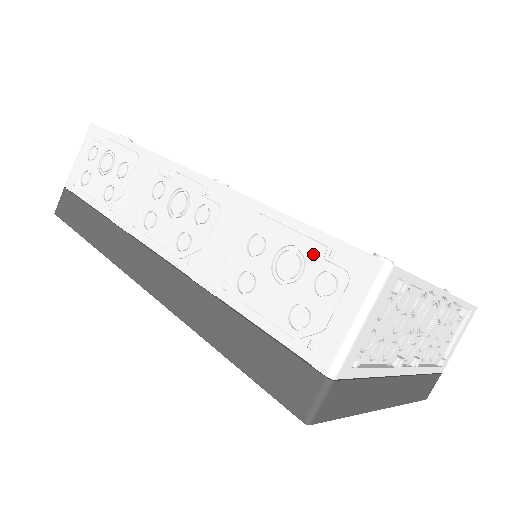
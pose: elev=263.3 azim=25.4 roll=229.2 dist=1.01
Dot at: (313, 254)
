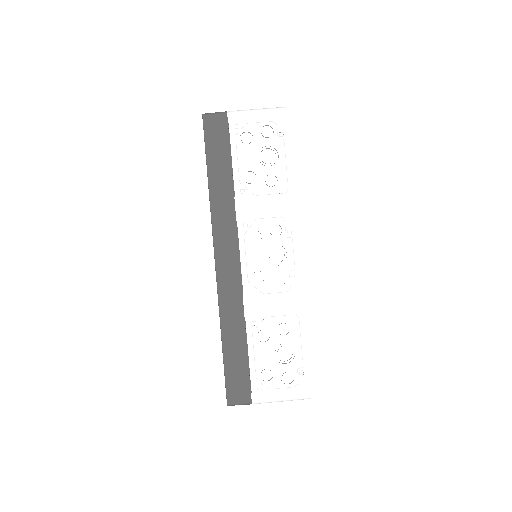
Dot at: (296, 363)
